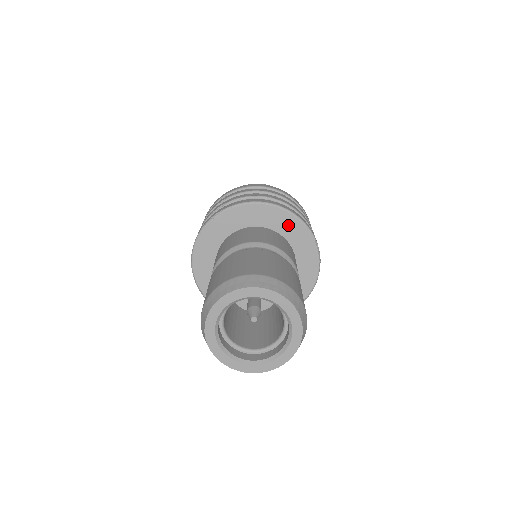
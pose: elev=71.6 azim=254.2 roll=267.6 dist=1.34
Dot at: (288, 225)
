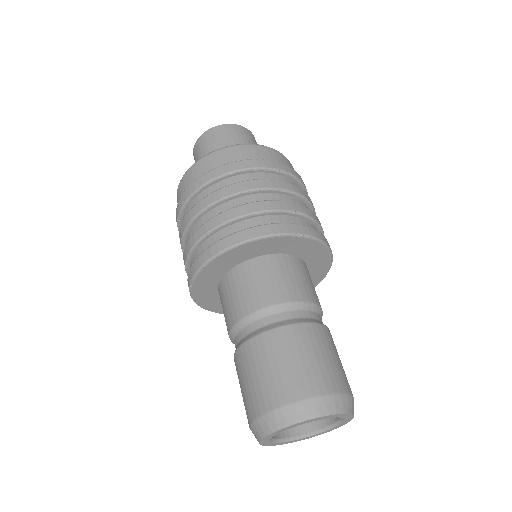
Dot at: (257, 248)
